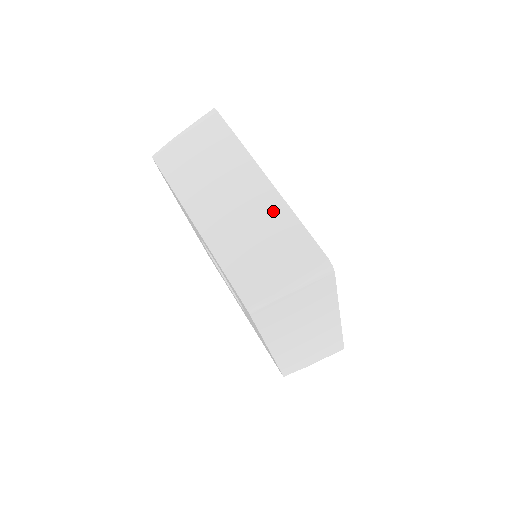
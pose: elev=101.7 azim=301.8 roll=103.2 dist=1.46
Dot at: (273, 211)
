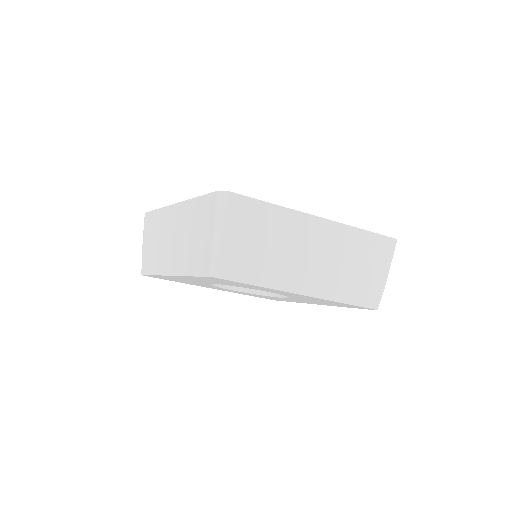
Dot at: (187, 213)
